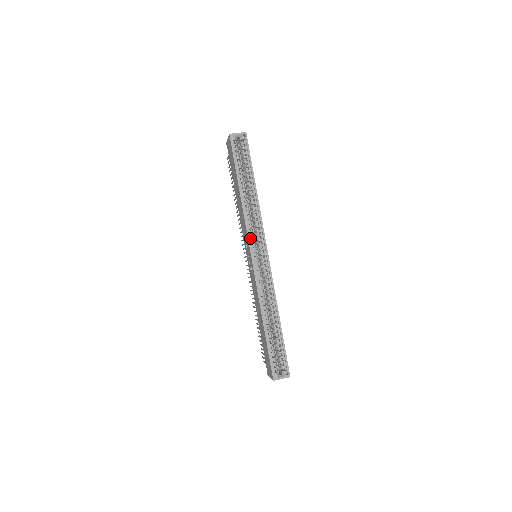
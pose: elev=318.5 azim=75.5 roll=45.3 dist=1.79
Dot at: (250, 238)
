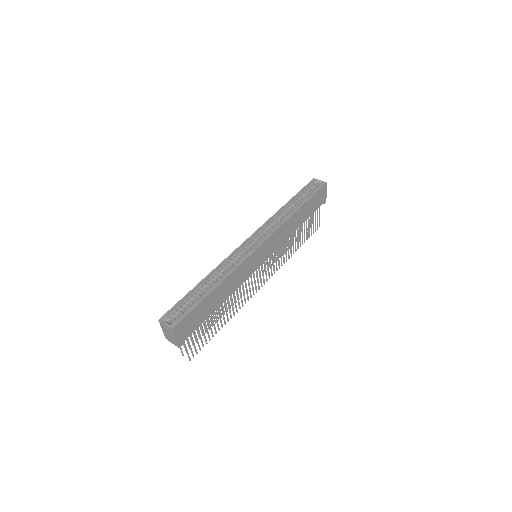
Dot at: (260, 231)
